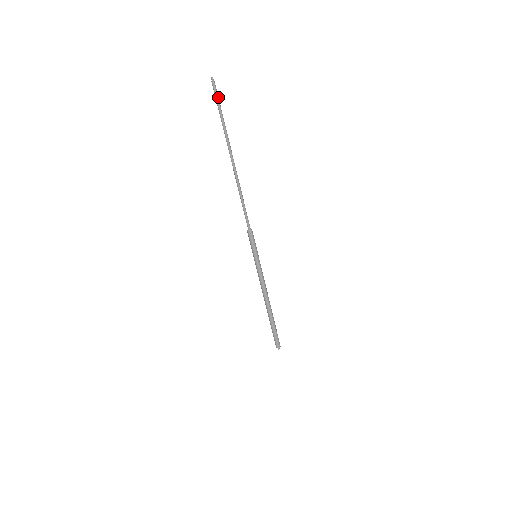
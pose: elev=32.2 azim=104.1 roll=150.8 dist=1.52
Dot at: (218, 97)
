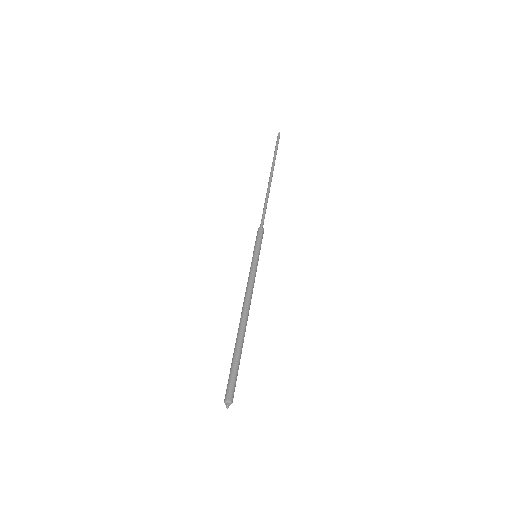
Dot at: (278, 142)
